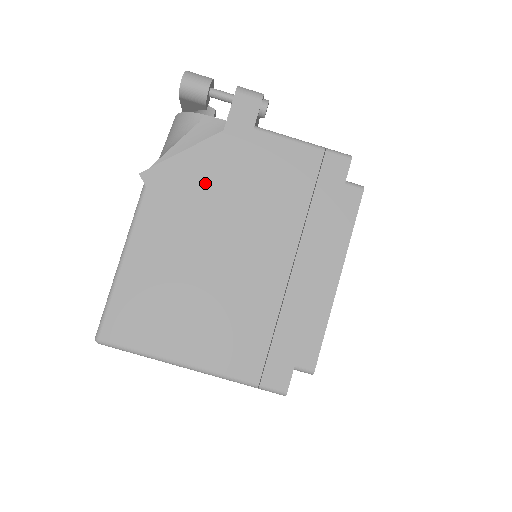
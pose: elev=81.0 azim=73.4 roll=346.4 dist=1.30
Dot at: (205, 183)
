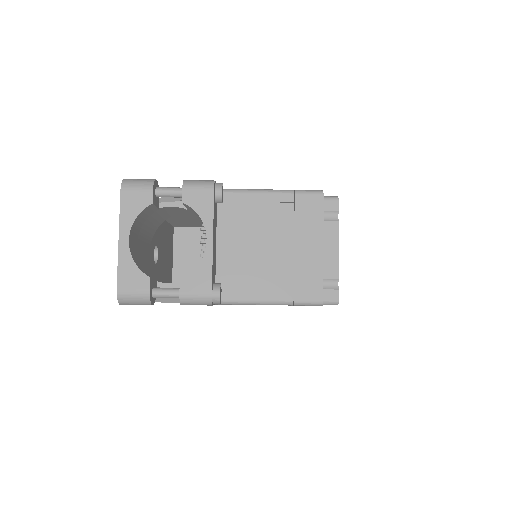
Dot at: occluded
